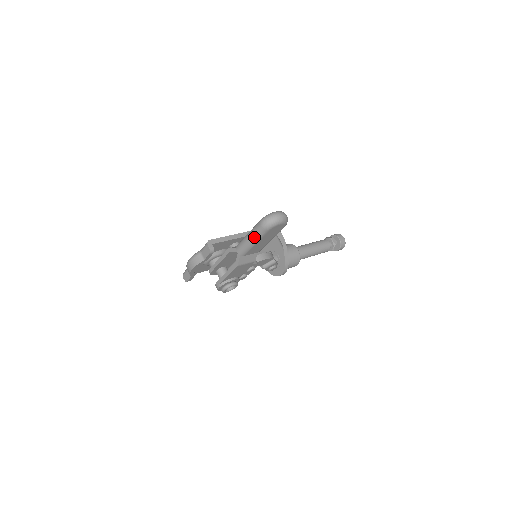
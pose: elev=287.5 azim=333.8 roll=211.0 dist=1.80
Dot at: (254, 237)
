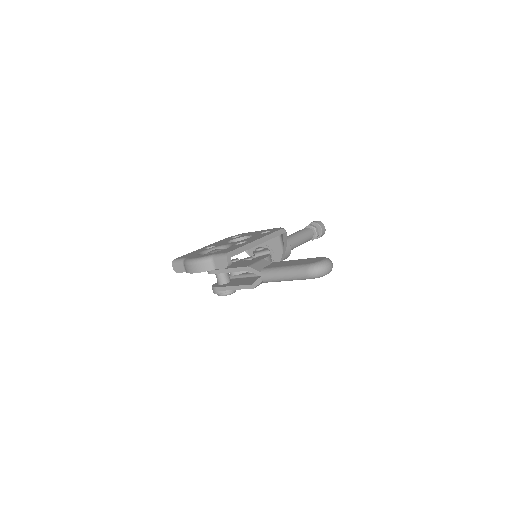
Dot at: (292, 278)
